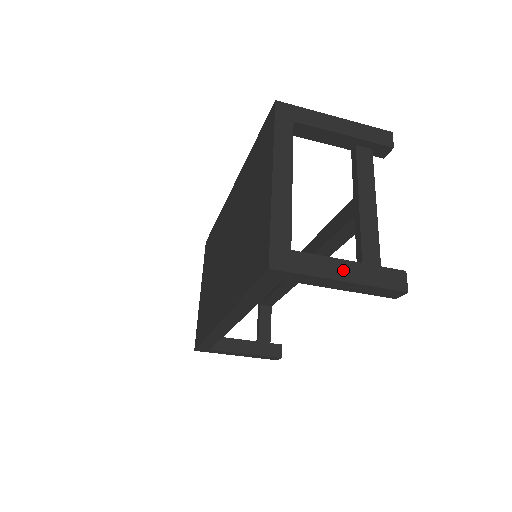
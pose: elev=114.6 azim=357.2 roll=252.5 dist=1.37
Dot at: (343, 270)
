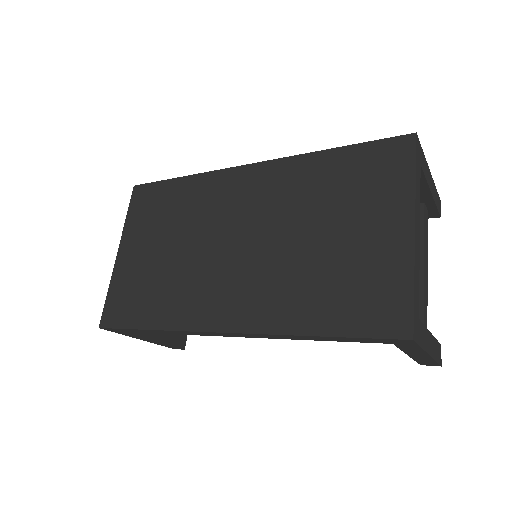
Dot at: (430, 343)
